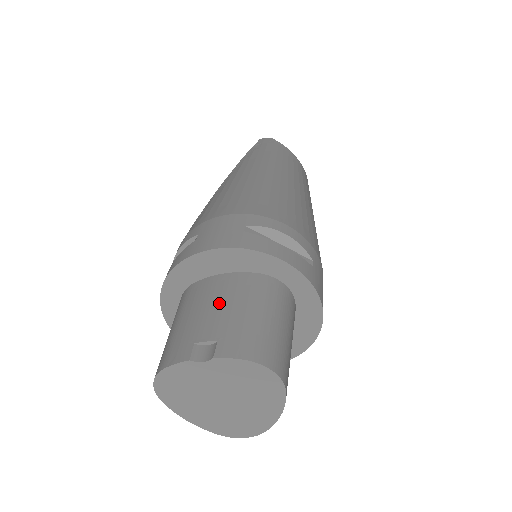
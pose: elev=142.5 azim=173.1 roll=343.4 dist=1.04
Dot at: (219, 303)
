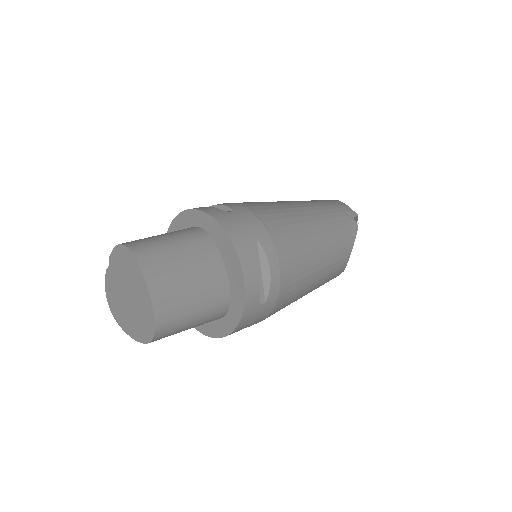
Dot at: occluded
